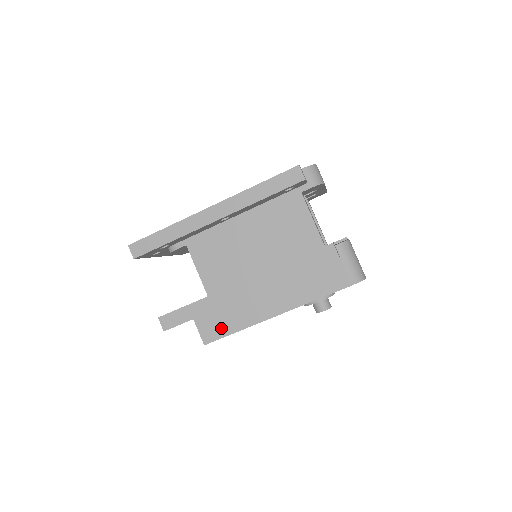
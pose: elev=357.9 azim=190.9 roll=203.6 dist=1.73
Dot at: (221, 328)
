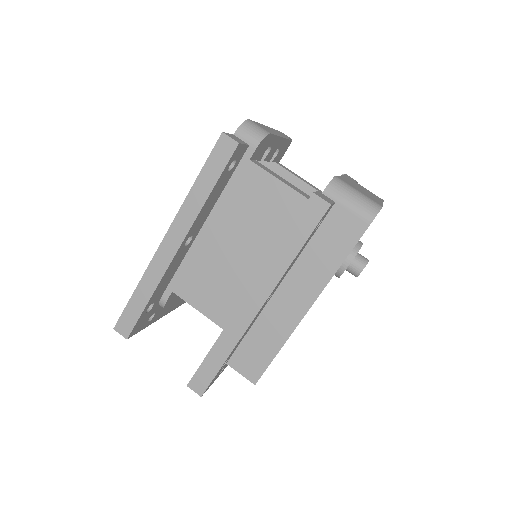
Dot at: (260, 357)
